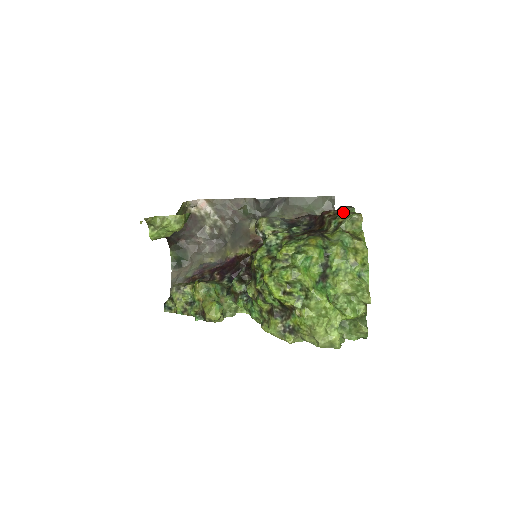
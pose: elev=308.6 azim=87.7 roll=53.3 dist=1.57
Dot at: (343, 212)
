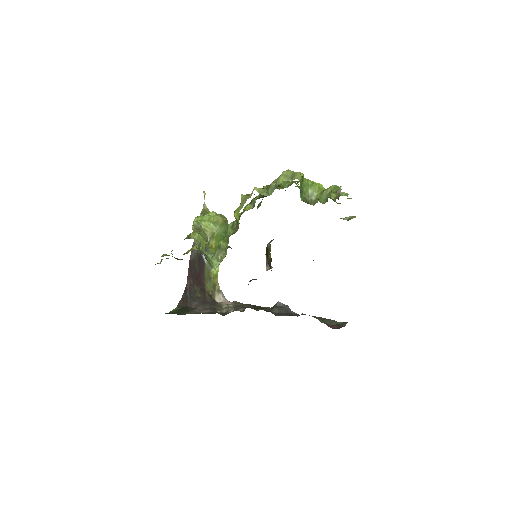
Dot at: occluded
